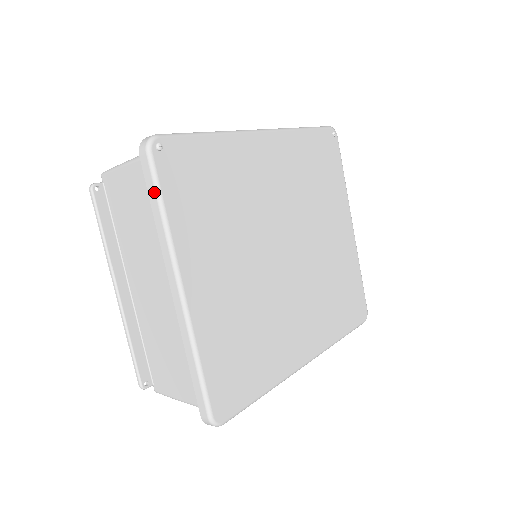
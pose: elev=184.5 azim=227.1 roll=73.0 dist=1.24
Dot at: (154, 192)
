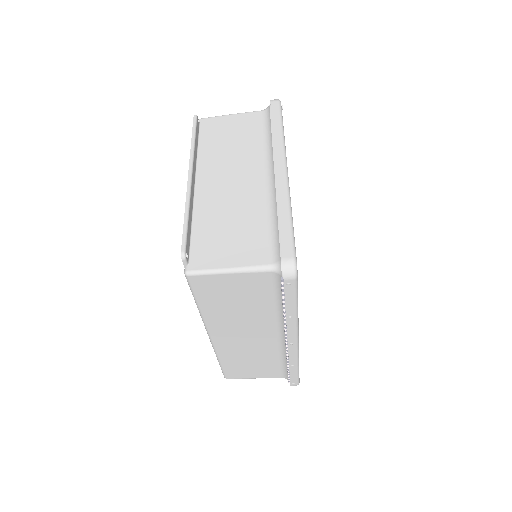
Dot at: (279, 117)
